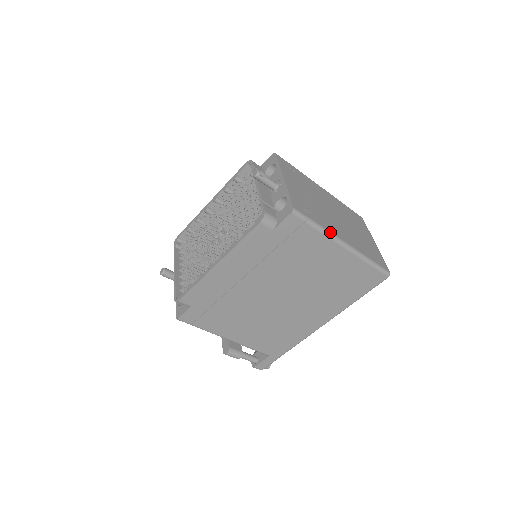
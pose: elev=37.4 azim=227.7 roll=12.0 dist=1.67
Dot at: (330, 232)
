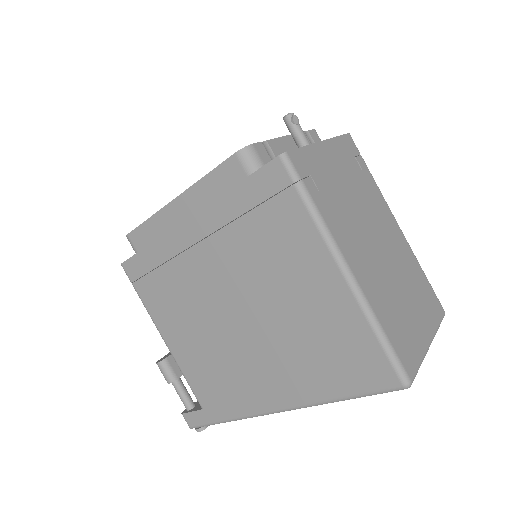
Dot at: (329, 230)
